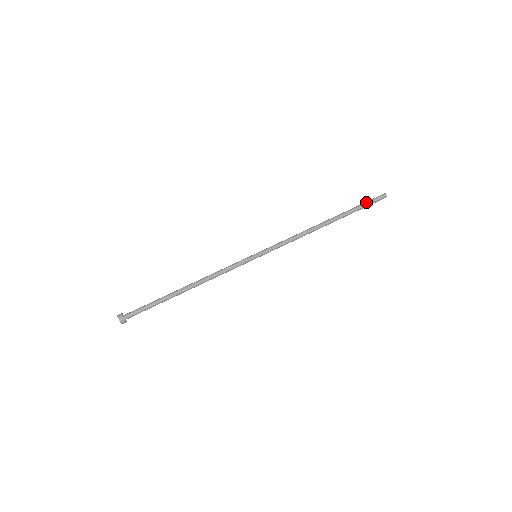
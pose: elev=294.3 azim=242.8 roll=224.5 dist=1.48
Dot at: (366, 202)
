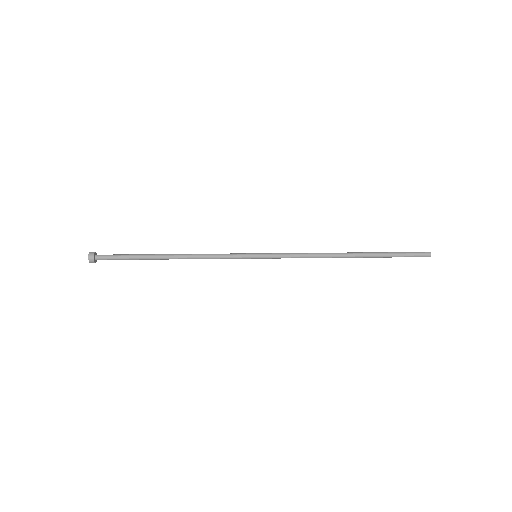
Dot at: occluded
